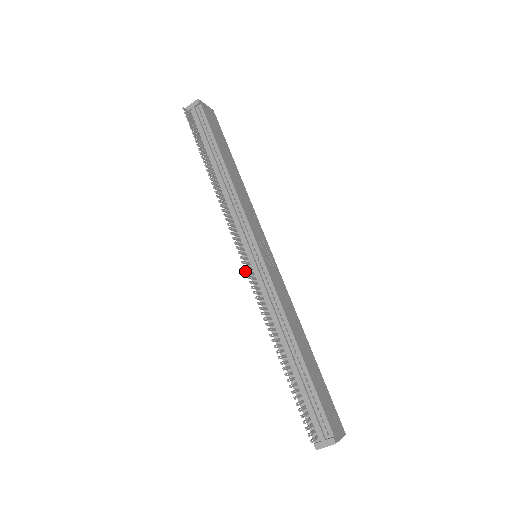
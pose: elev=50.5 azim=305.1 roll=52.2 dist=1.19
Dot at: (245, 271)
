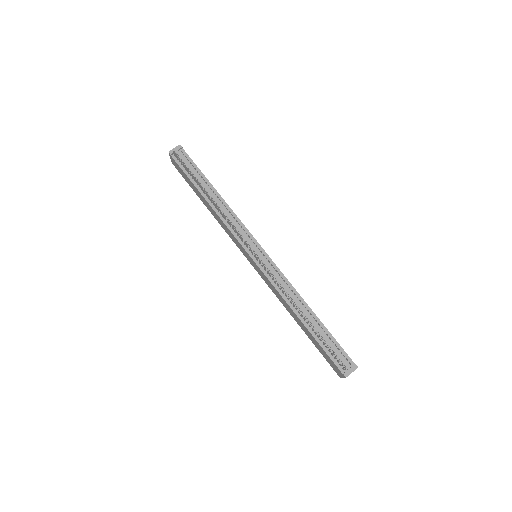
Dot at: (262, 262)
